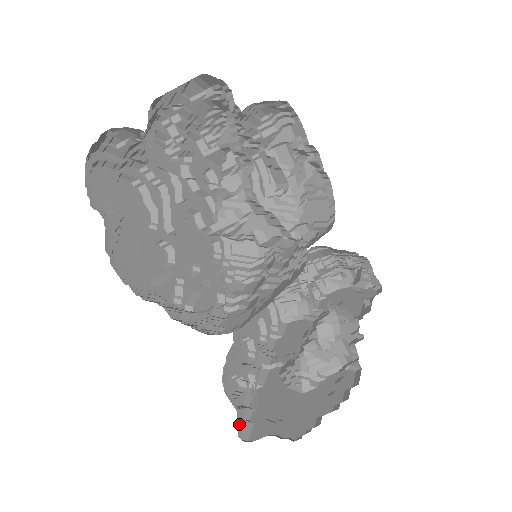
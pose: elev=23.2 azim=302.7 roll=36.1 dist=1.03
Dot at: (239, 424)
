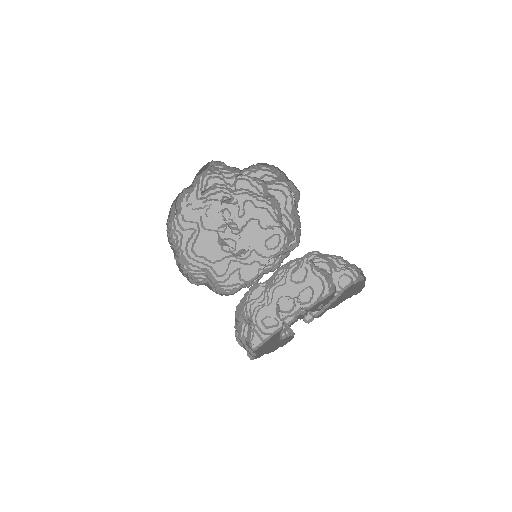
Dot at: (255, 341)
